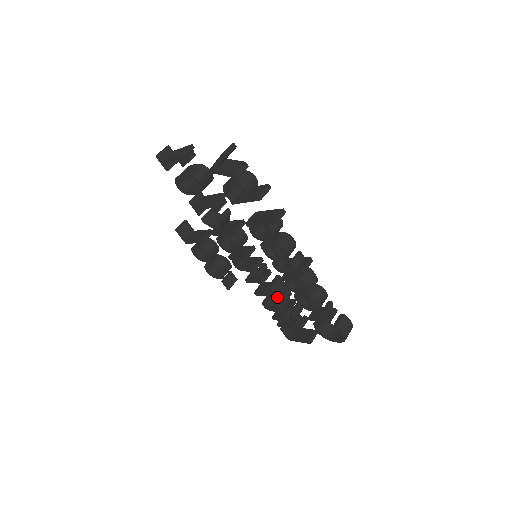
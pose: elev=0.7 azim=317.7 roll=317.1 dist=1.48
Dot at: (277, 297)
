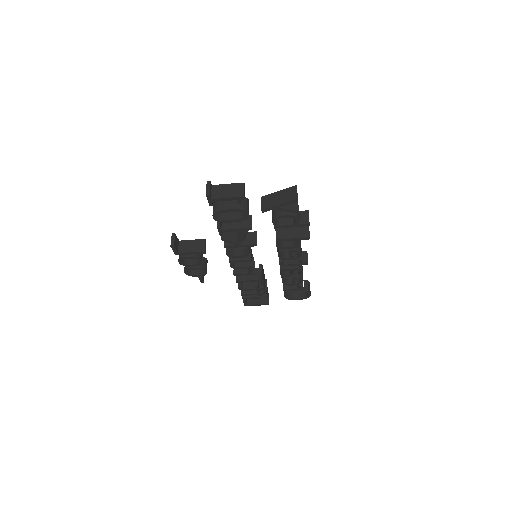
Dot at: (262, 281)
